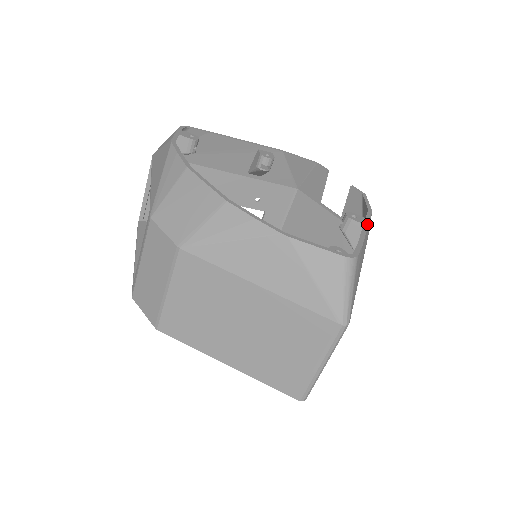
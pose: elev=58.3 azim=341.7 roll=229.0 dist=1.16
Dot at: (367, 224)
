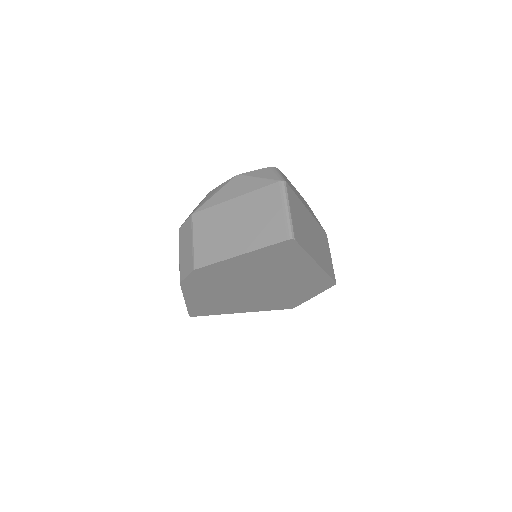
Dot at: occluded
